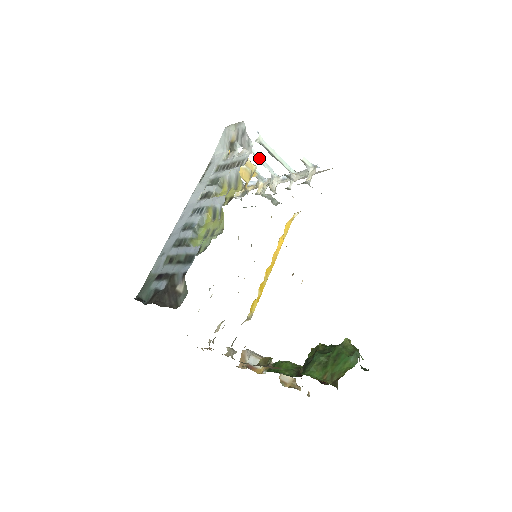
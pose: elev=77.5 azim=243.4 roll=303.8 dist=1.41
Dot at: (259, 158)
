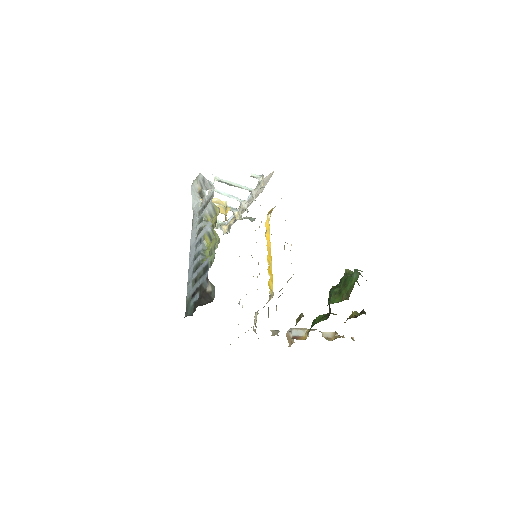
Dot at: (224, 194)
